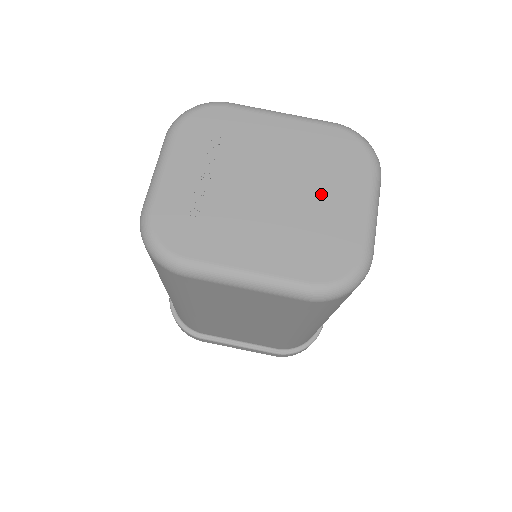
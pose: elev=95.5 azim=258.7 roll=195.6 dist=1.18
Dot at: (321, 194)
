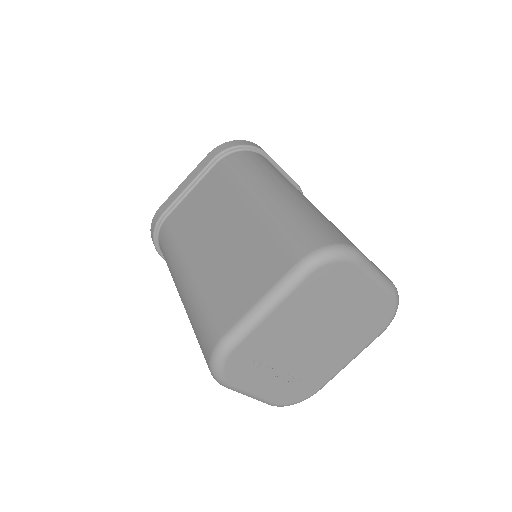
Dot at: (344, 308)
